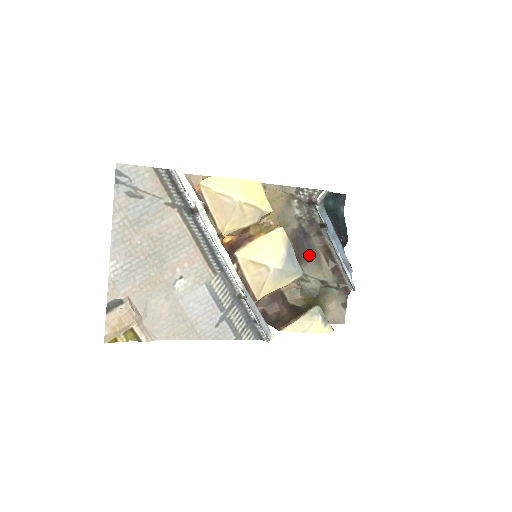
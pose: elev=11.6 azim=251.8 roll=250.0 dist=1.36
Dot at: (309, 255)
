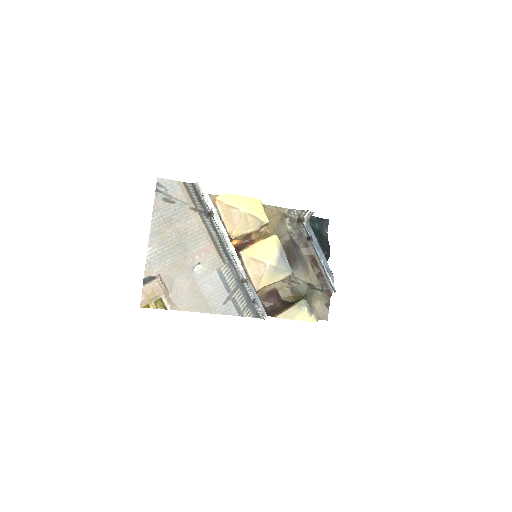
Dot at: (298, 262)
